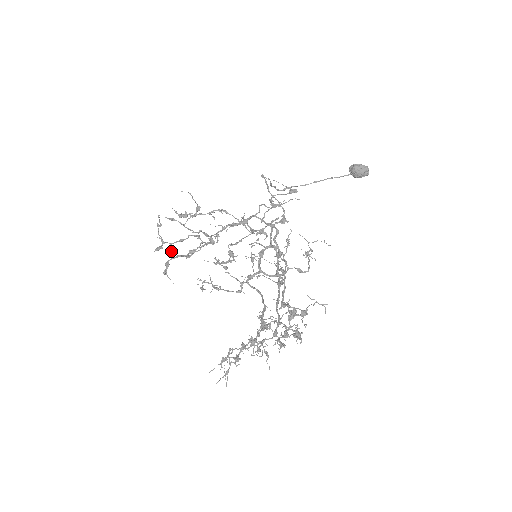
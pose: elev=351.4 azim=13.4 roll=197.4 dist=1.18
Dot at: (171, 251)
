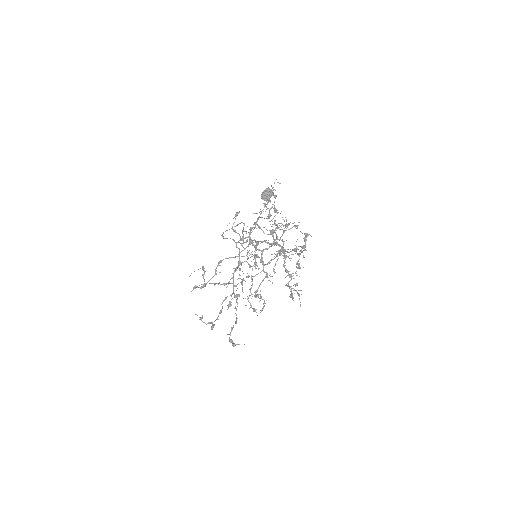
Dot at: occluded
